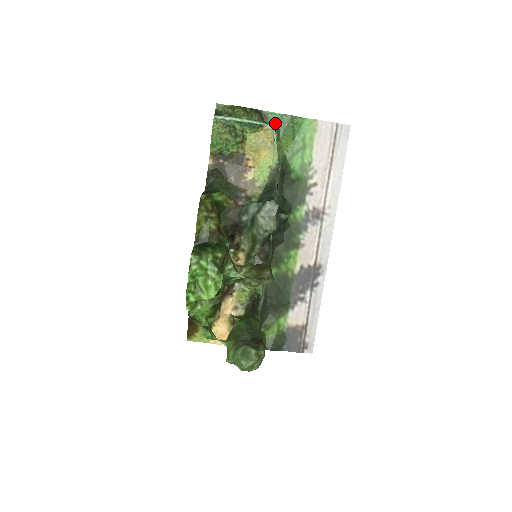
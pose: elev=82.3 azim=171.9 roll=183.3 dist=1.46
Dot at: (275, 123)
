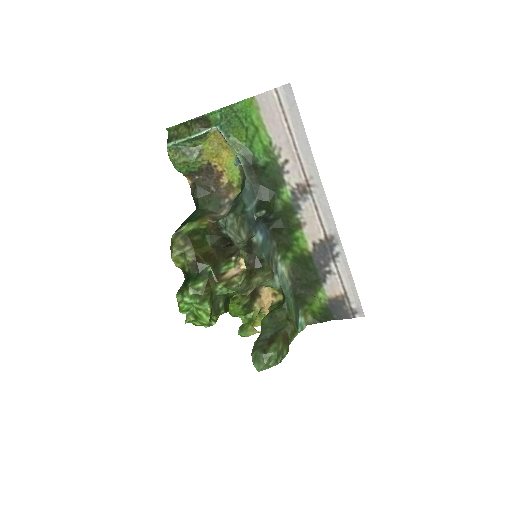
Dot at: (218, 122)
